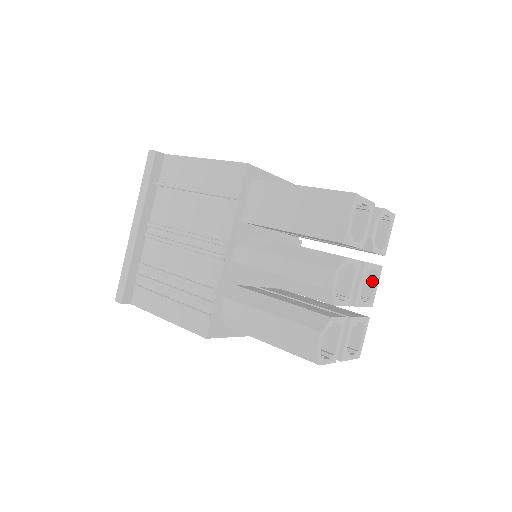
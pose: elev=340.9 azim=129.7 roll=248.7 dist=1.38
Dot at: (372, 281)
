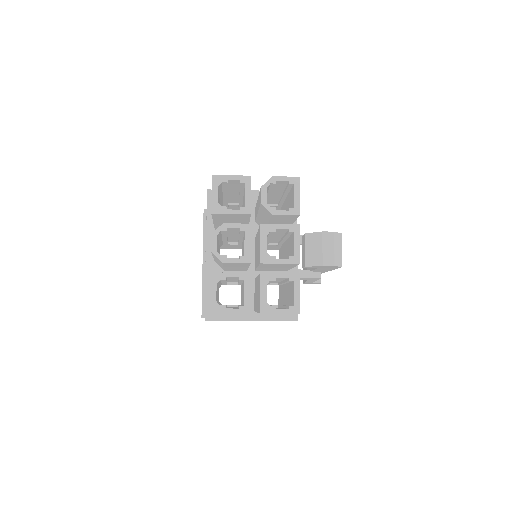
Dot at: (293, 240)
